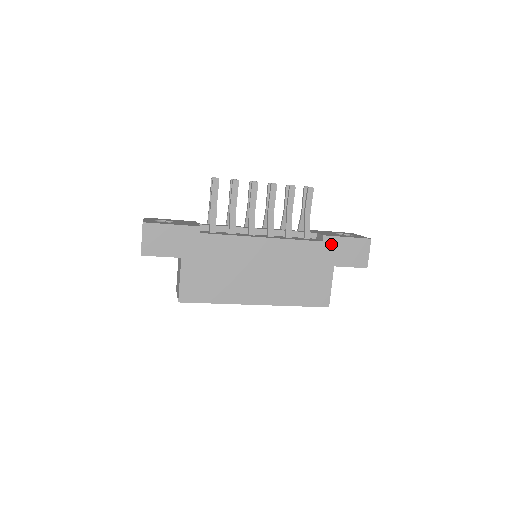
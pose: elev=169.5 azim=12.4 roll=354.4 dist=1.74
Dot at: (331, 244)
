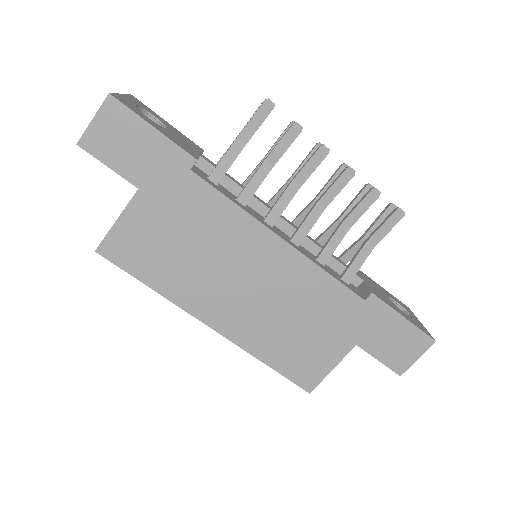
Dot at: (374, 312)
